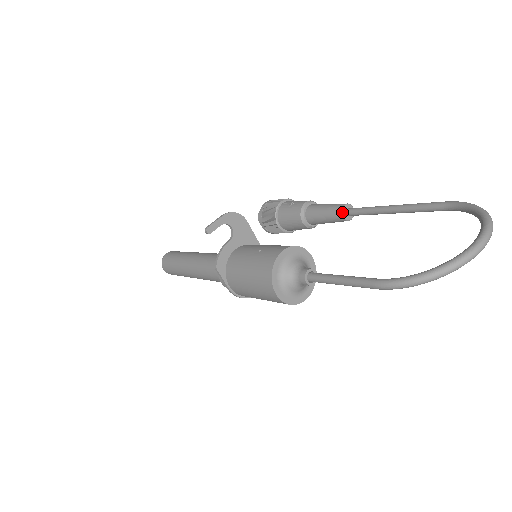
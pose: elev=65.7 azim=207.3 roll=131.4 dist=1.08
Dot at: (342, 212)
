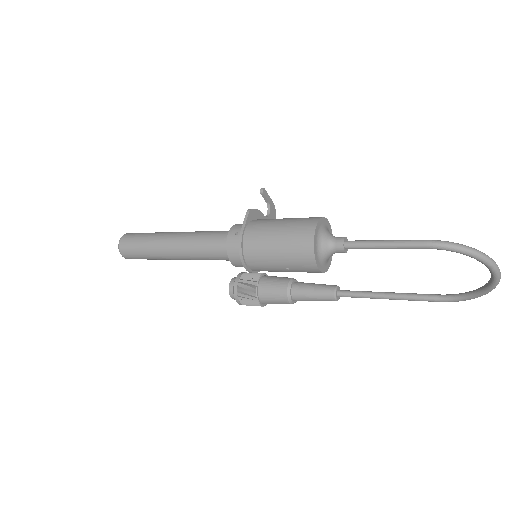
Dot at: (336, 286)
